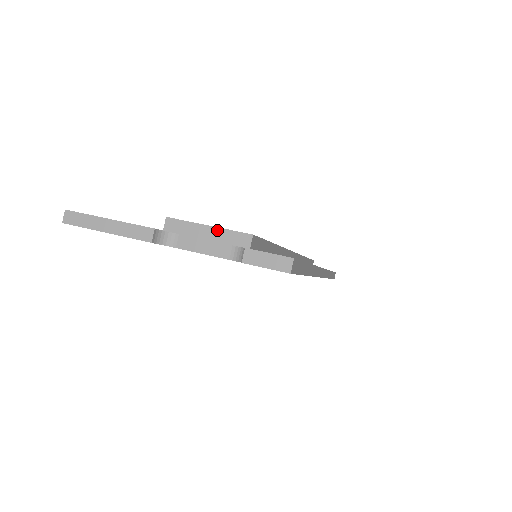
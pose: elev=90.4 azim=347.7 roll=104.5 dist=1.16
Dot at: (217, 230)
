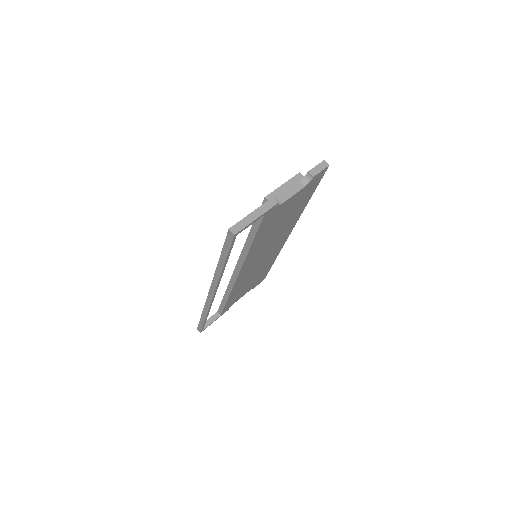
Dot at: (287, 183)
